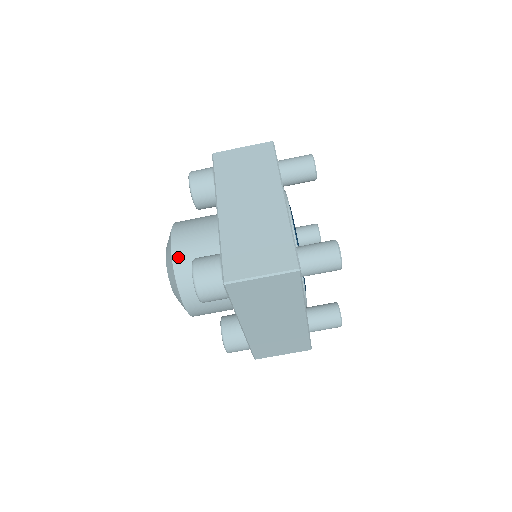
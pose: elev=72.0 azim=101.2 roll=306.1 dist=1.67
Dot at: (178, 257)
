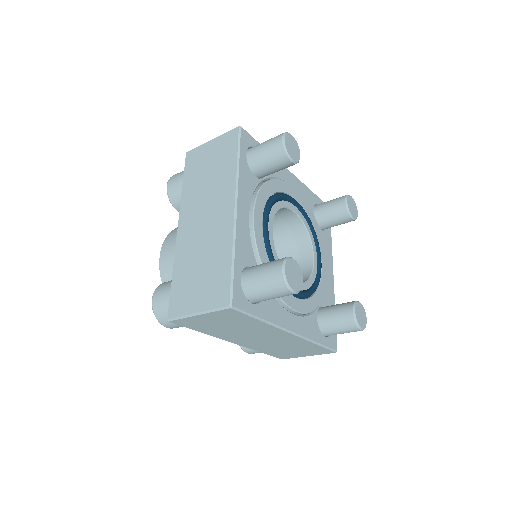
Dot at: occluded
